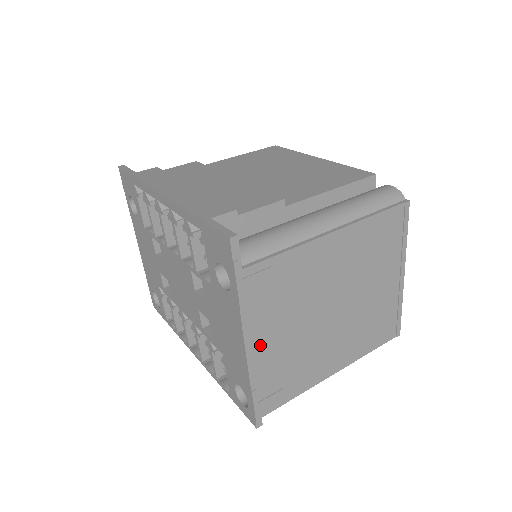
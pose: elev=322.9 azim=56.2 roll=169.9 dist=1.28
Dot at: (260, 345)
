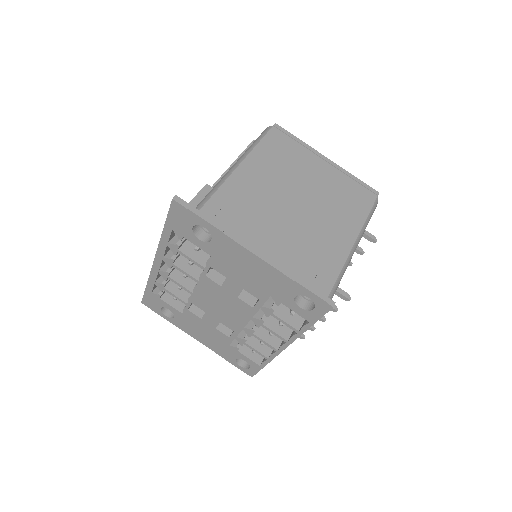
Dot at: (265, 248)
